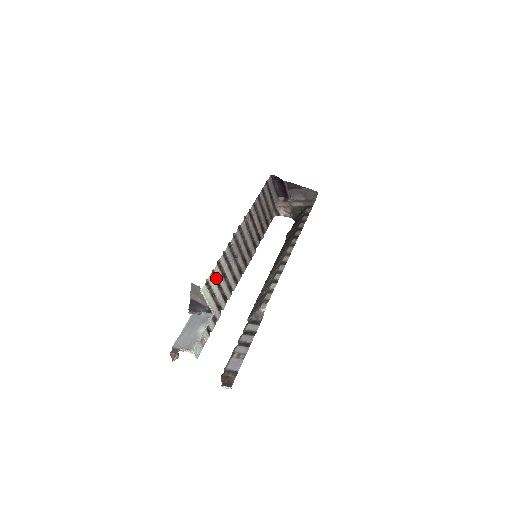
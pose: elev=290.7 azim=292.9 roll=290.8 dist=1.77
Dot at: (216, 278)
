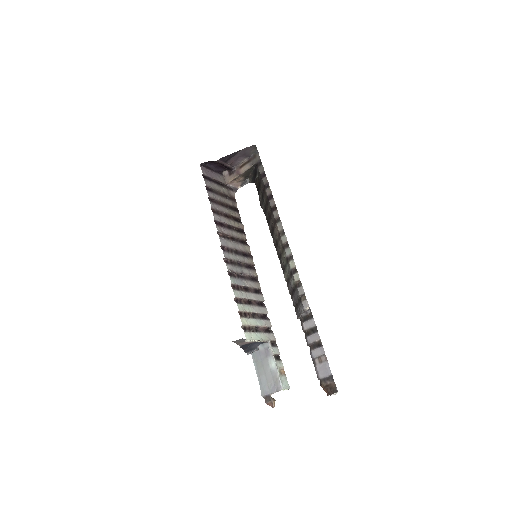
Dot at: (246, 314)
